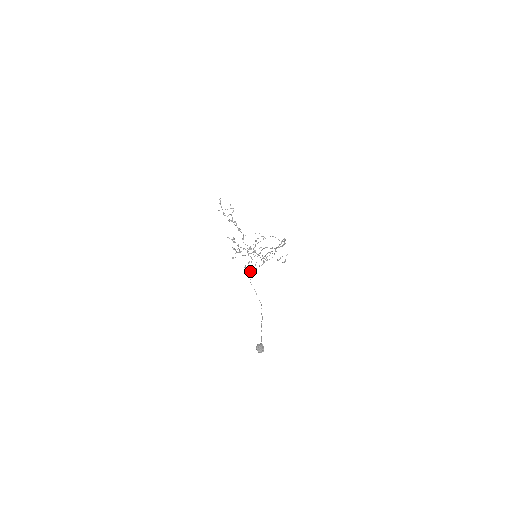
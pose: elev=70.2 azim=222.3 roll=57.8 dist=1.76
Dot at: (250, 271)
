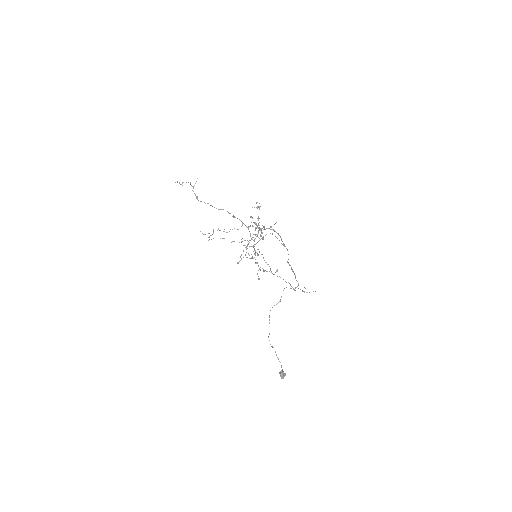
Dot at: occluded
